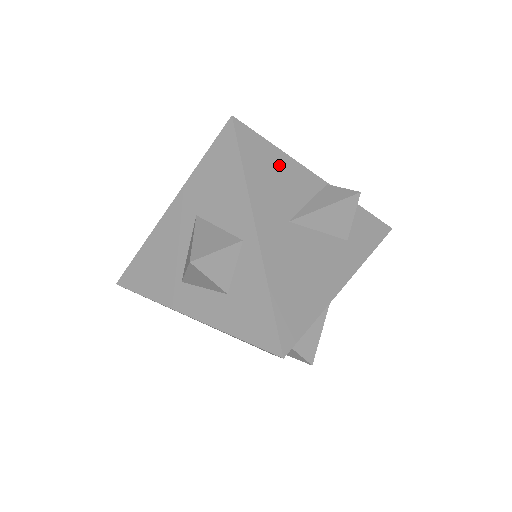
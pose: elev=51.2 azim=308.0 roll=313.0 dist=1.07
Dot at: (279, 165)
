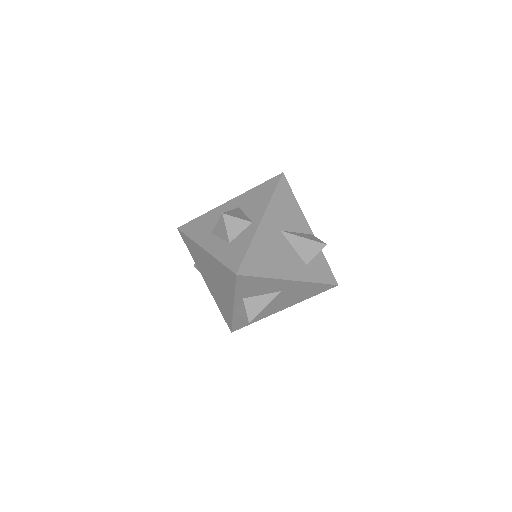
Dot at: (292, 207)
